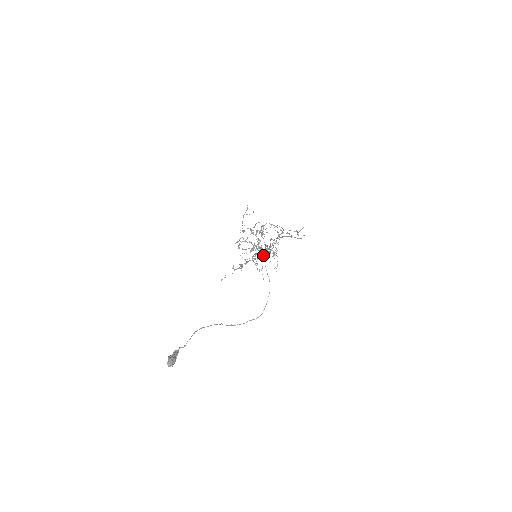
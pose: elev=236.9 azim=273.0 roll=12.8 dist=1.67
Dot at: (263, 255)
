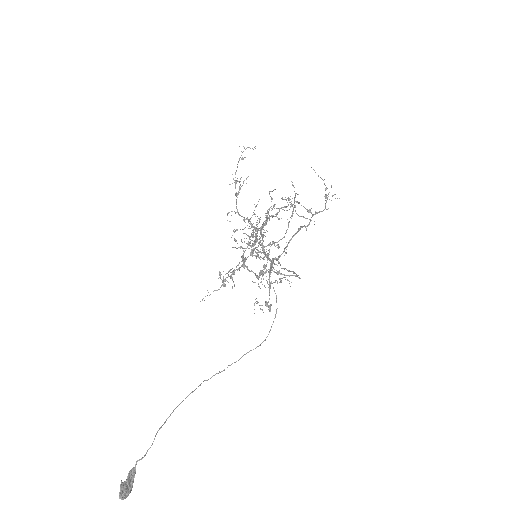
Dot at: (267, 258)
